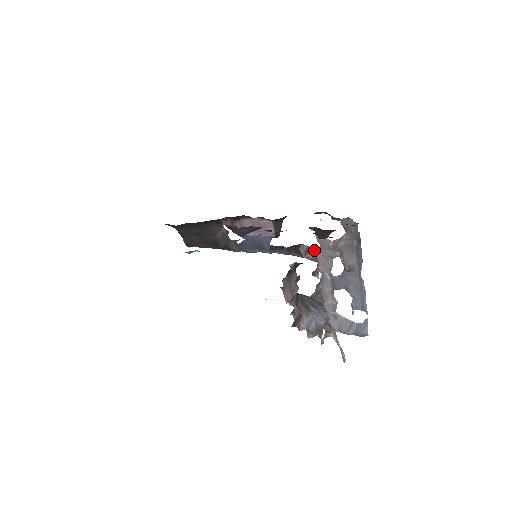
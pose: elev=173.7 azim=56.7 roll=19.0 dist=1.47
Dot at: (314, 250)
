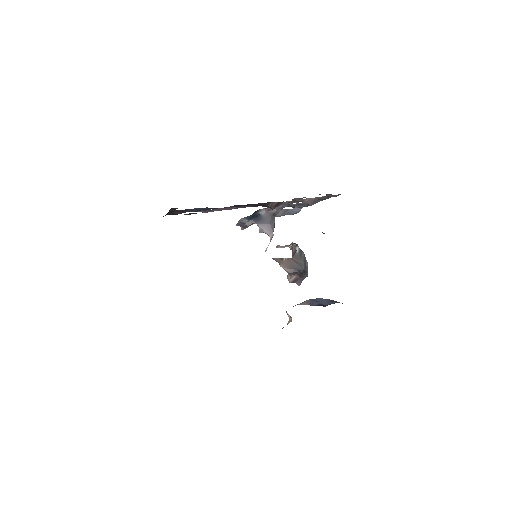
Dot at: (283, 202)
